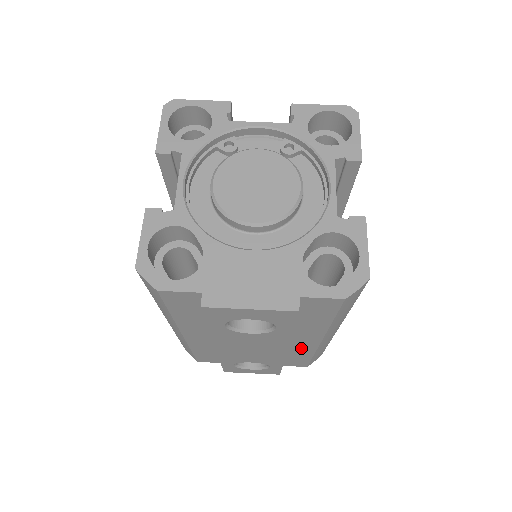
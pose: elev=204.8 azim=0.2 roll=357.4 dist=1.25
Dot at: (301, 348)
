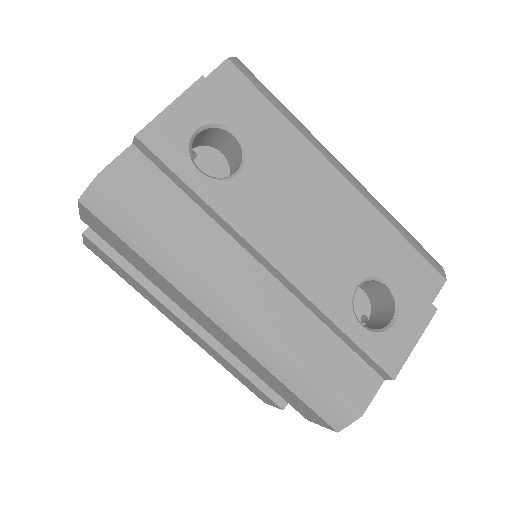
Dot at: (357, 215)
